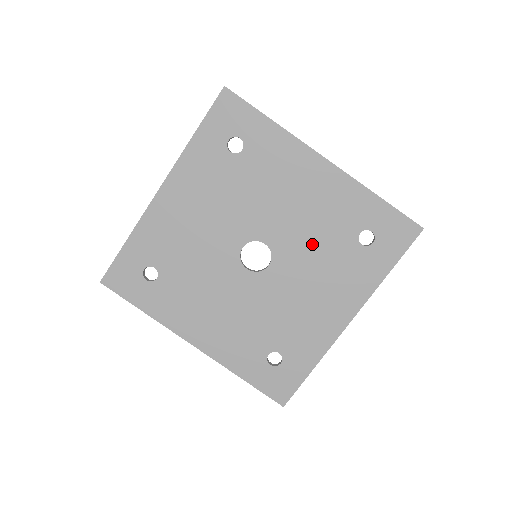
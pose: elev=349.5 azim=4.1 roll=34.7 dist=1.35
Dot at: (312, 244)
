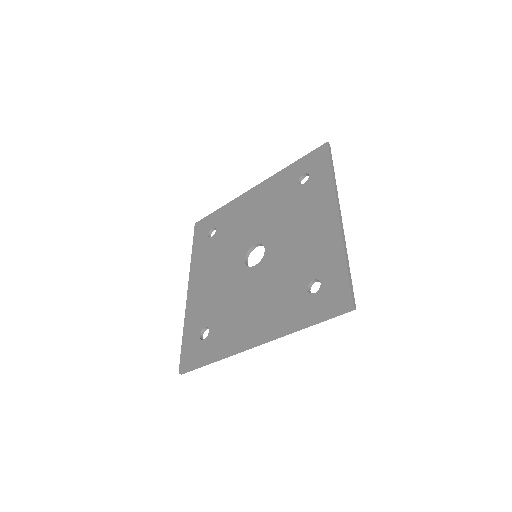
Dot at: (284, 267)
